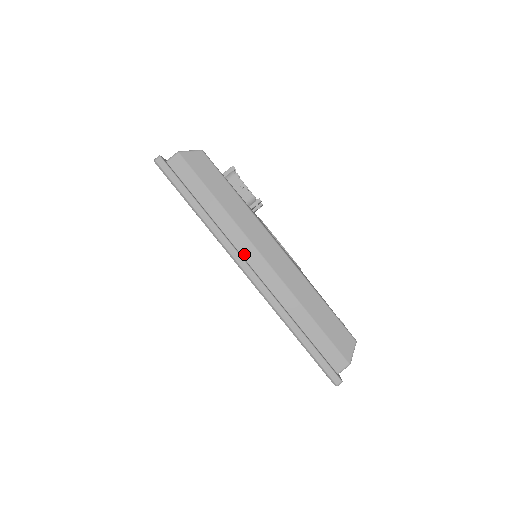
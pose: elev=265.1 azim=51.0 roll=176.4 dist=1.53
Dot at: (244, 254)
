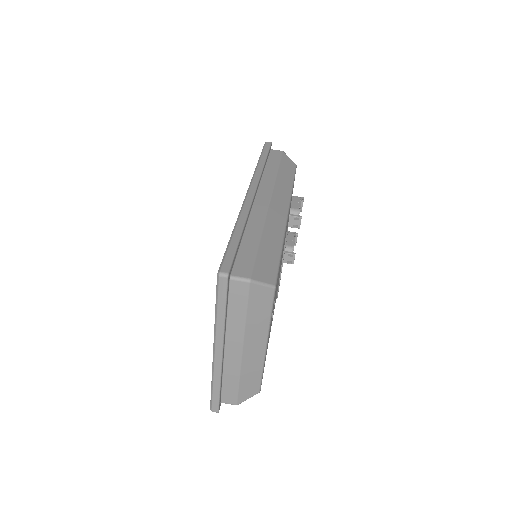
Dot at: (260, 189)
